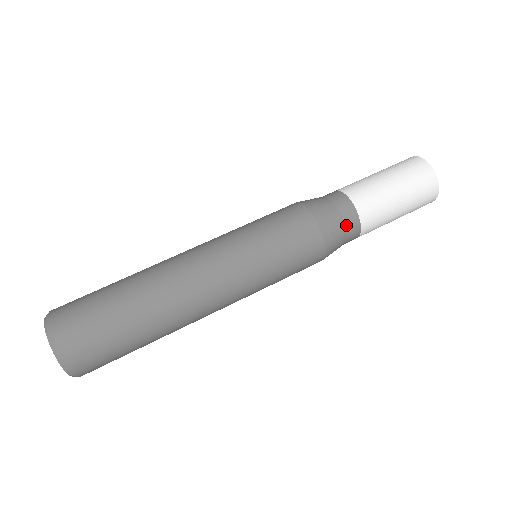
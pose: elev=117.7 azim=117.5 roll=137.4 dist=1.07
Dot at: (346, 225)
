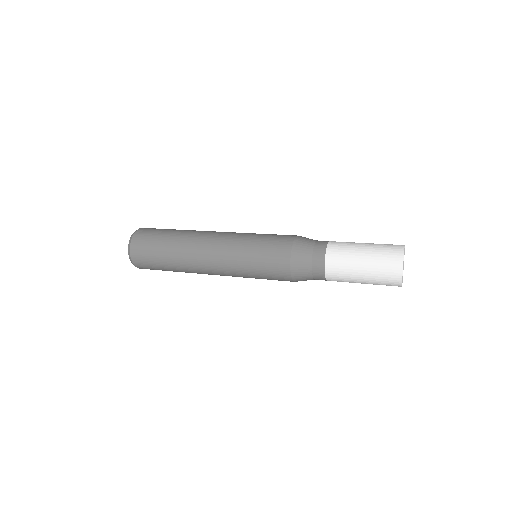
Dot at: (316, 243)
